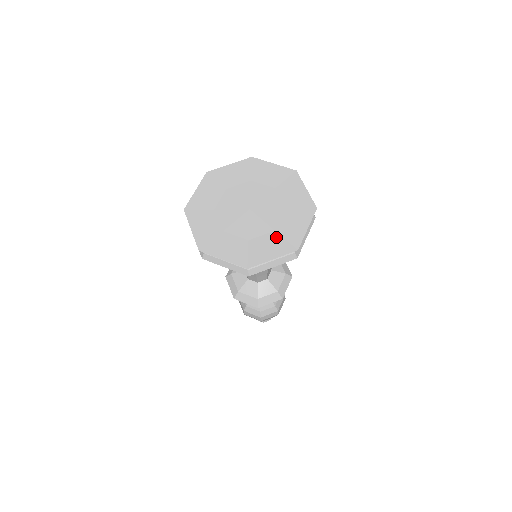
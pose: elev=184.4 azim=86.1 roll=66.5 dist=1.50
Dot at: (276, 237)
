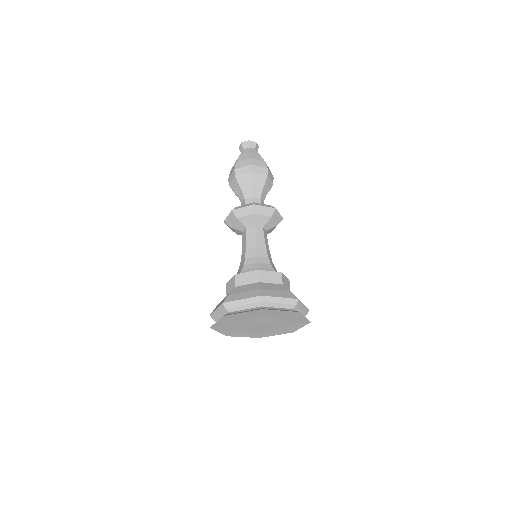
Dot at: (279, 330)
